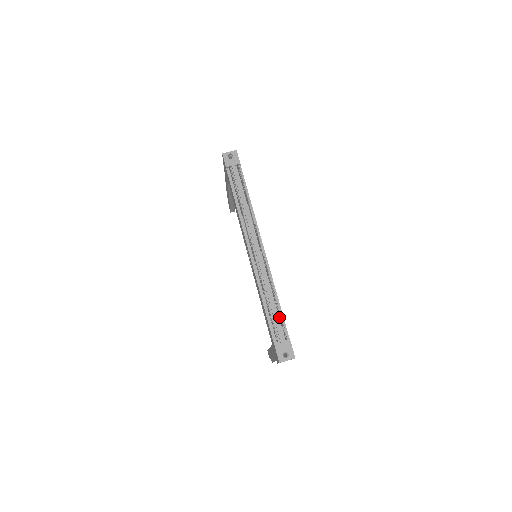
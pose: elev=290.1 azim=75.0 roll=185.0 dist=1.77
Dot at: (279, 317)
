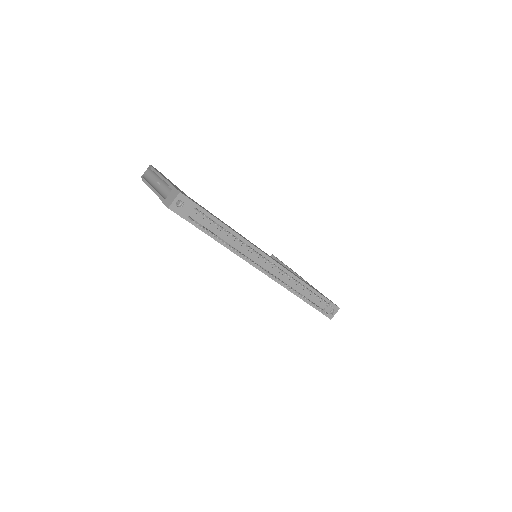
Dot at: (315, 296)
